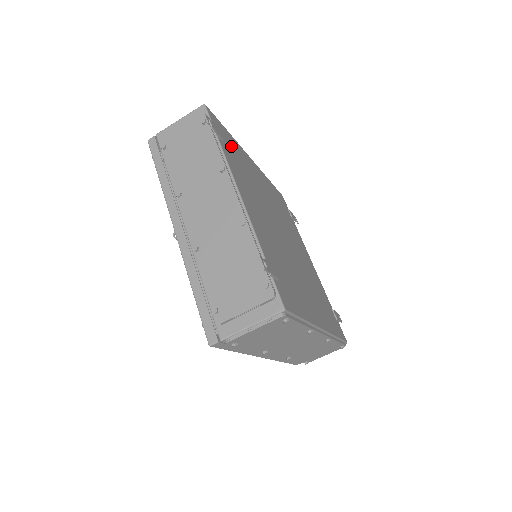
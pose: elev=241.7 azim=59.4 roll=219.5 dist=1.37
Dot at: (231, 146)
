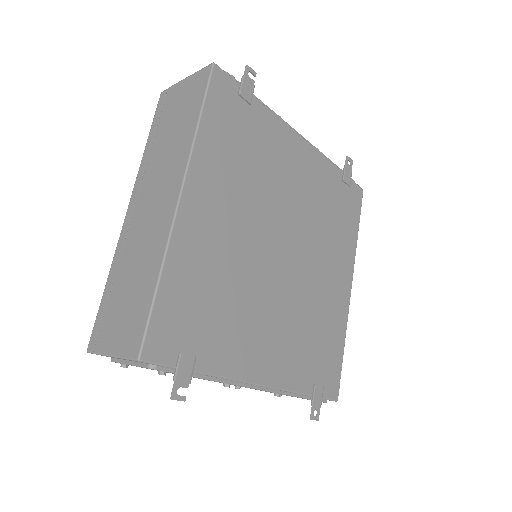
Dot at: (190, 312)
